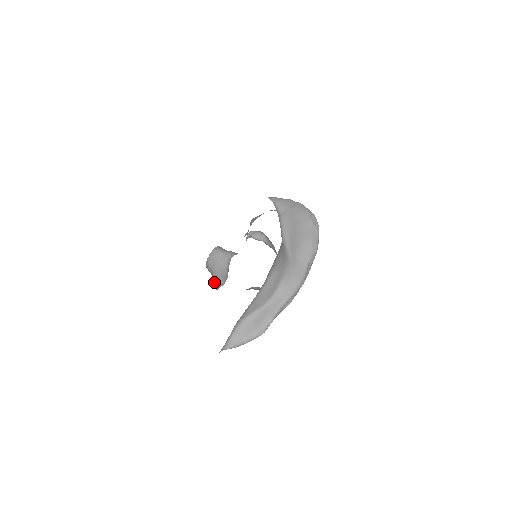
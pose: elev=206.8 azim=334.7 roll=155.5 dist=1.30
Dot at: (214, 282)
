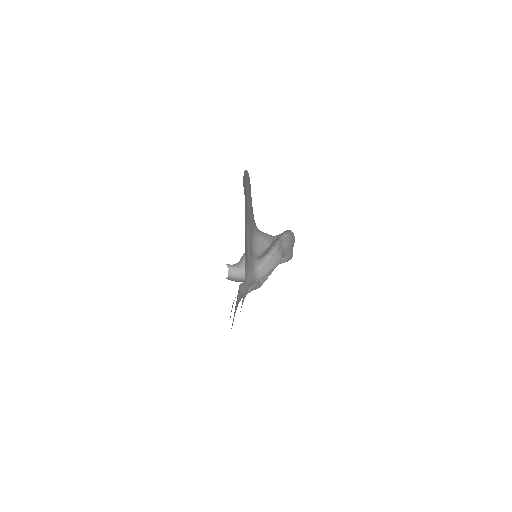
Dot at: occluded
